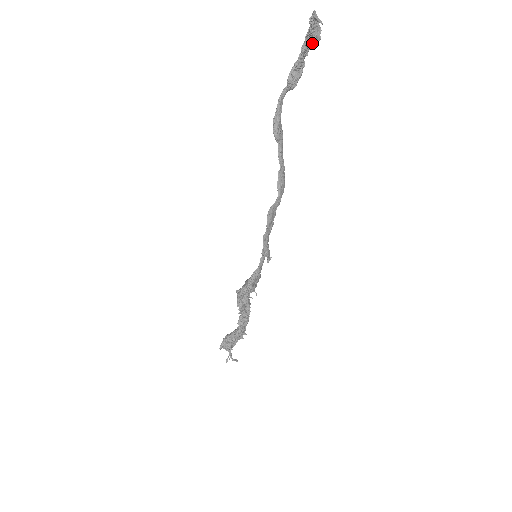
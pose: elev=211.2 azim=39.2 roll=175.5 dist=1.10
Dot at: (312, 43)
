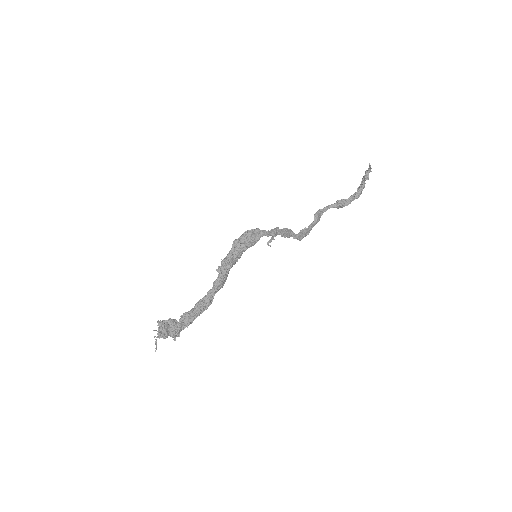
Dot at: (359, 194)
